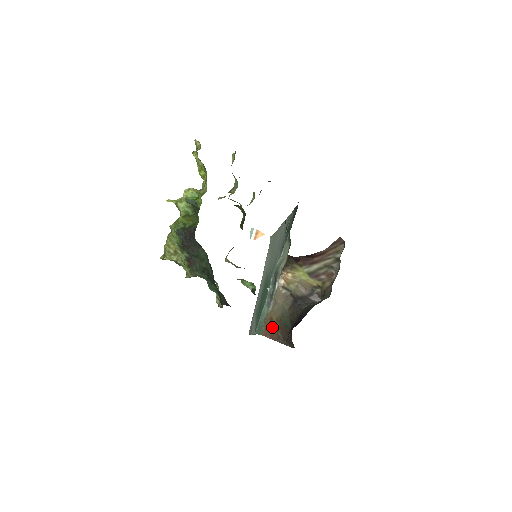
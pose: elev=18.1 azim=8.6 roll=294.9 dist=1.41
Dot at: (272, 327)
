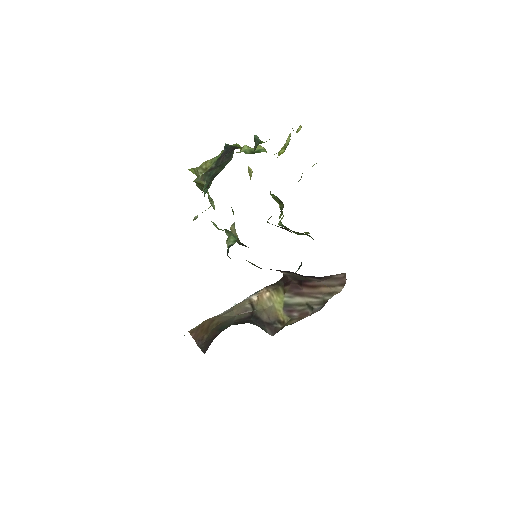
Dot at: (206, 327)
